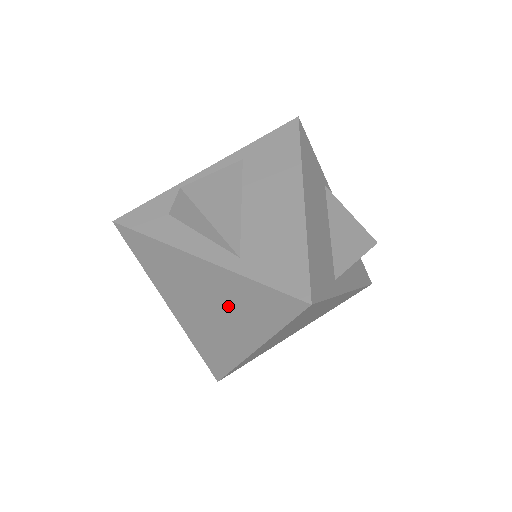
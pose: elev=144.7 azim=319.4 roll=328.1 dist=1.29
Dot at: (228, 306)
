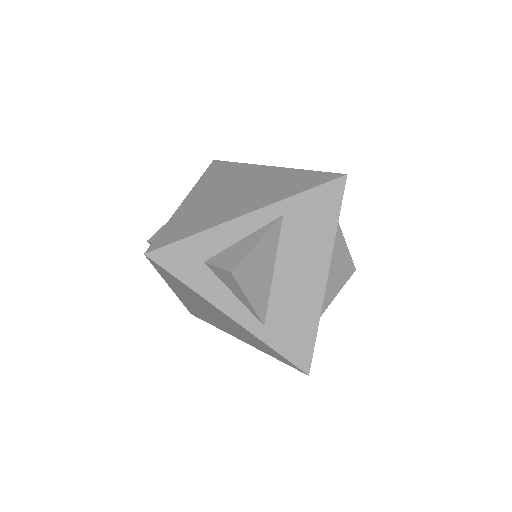
Dot at: (236, 330)
